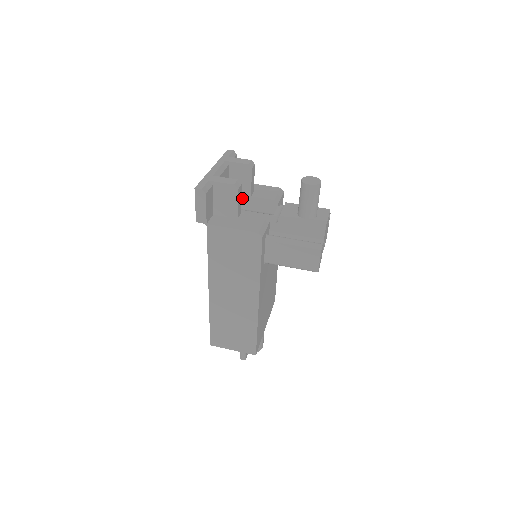
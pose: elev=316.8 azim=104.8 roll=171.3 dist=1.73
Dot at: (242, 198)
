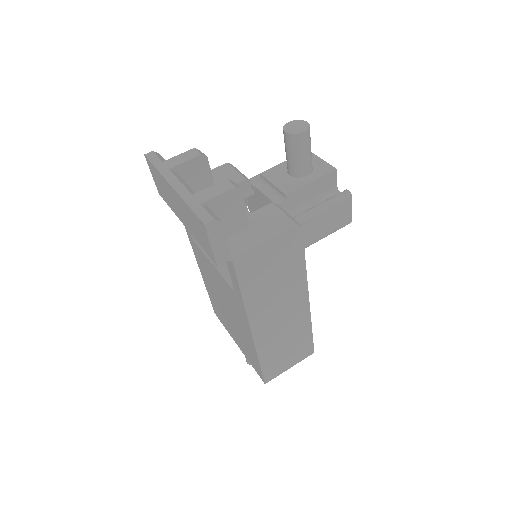
Dot at: occluded
